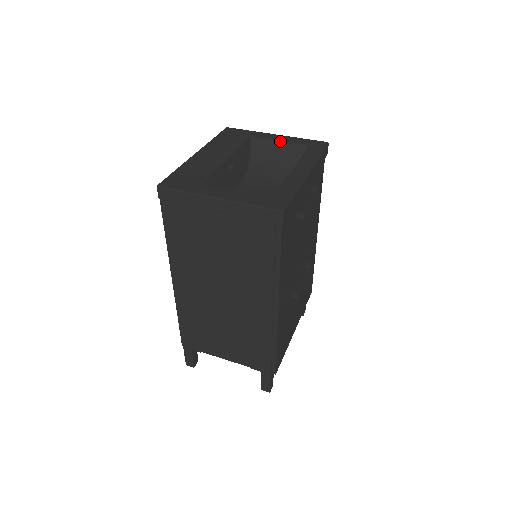
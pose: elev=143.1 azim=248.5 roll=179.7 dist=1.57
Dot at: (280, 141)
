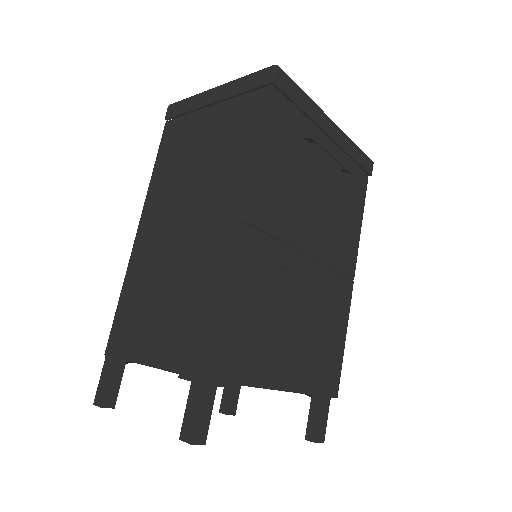
Dot at: occluded
